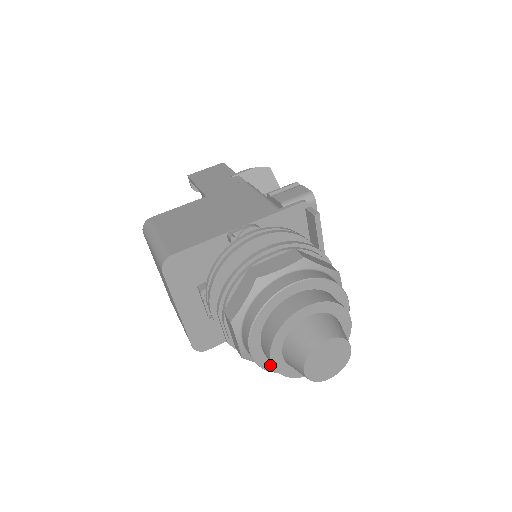
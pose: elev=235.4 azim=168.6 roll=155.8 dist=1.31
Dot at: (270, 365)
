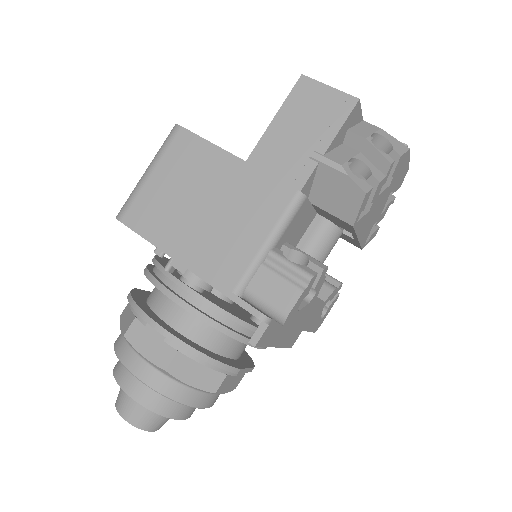
Dot at: occluded
